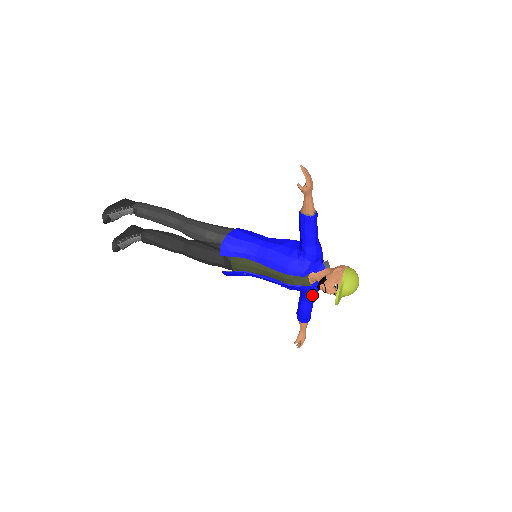
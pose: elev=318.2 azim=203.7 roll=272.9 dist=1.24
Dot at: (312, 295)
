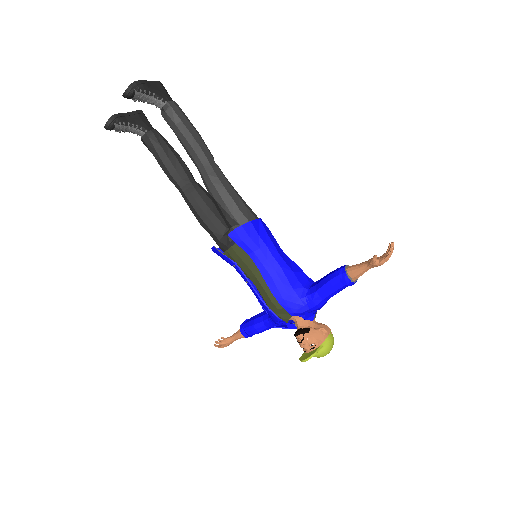
Dot at: occluded
